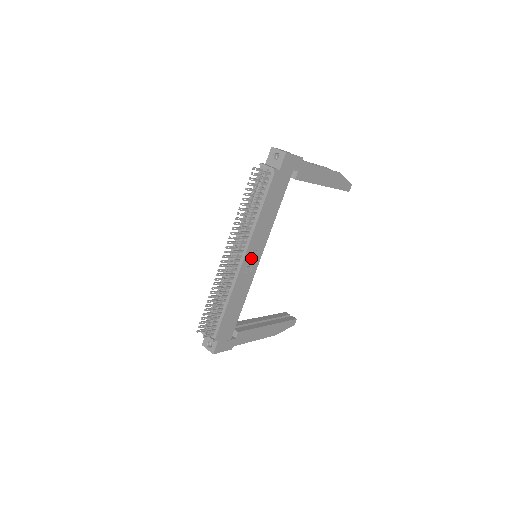
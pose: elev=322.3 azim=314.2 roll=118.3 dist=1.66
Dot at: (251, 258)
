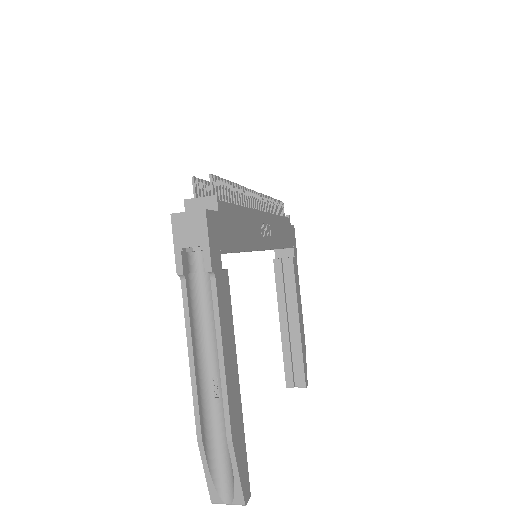
Dot at: (265, 229)
